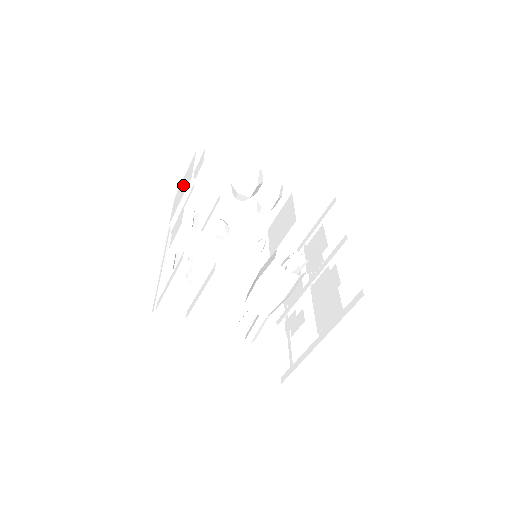
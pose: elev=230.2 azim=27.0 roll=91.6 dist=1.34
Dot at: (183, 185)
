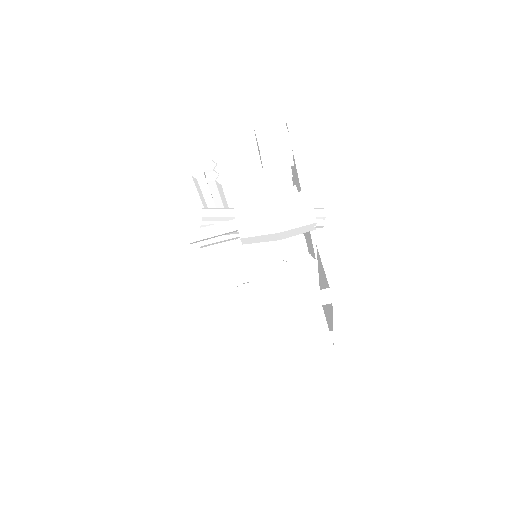
Dot at: occluded
